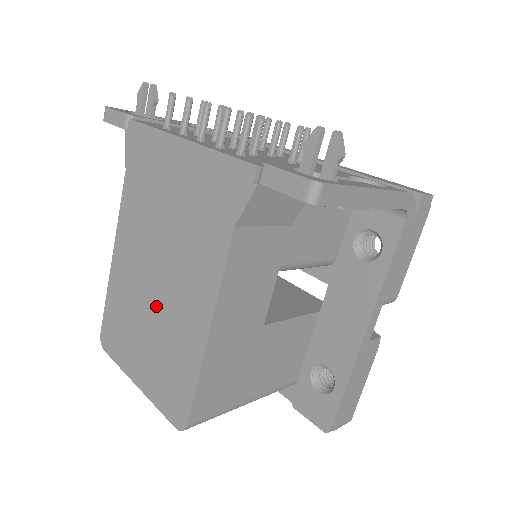
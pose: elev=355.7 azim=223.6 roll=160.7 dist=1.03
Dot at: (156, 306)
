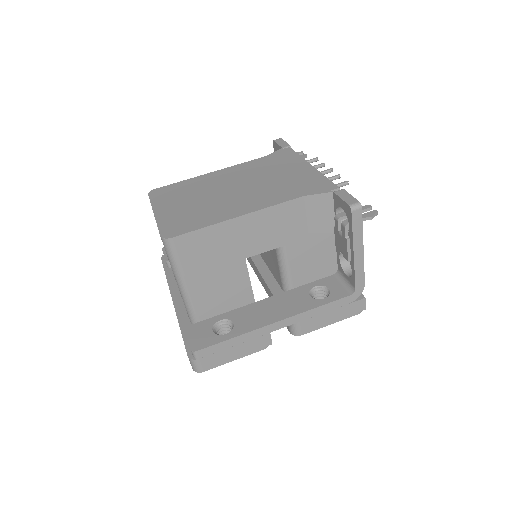
Dot at: (217, 196)
